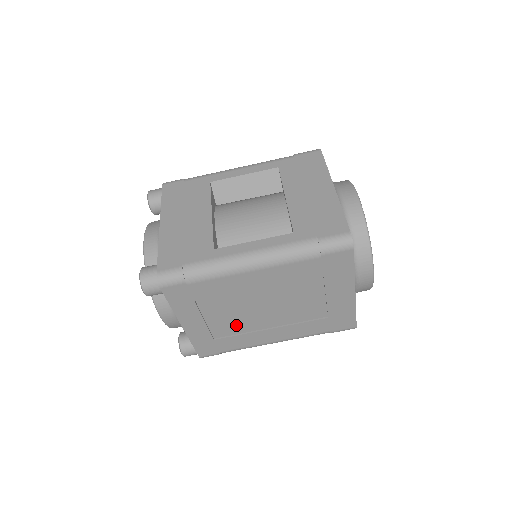
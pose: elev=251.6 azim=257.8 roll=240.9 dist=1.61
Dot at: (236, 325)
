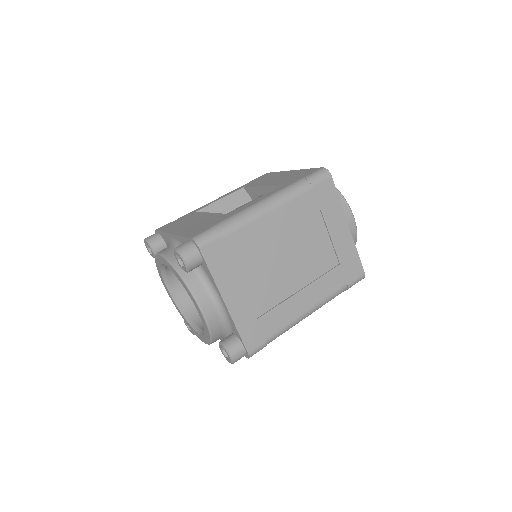
Dot at: (270, 293)
